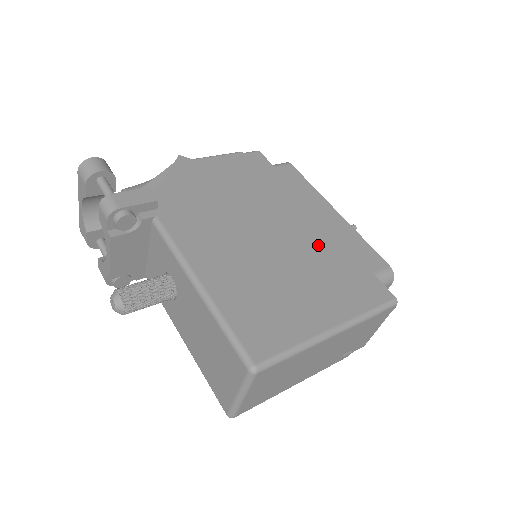
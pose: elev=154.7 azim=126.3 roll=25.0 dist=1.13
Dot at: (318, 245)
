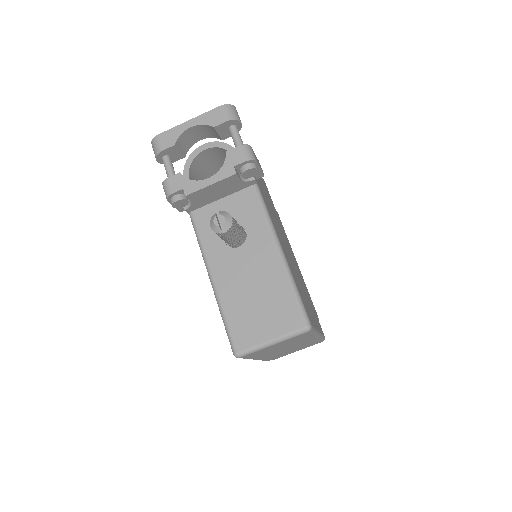
Dot at: (301, 277)
